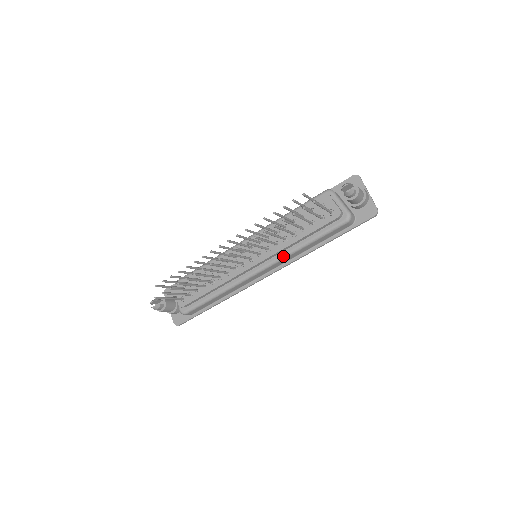
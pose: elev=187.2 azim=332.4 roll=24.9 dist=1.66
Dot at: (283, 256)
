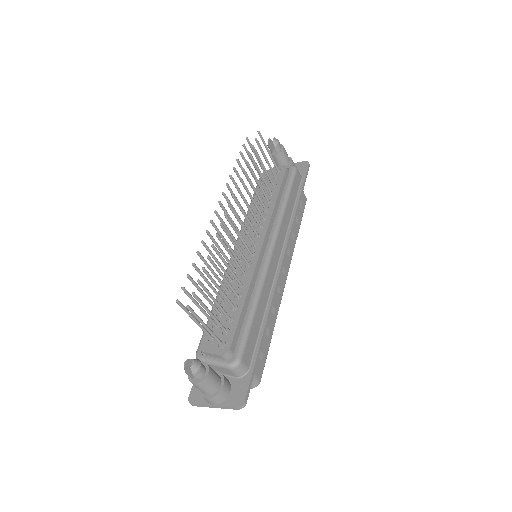
Dot at: (278, 220)
